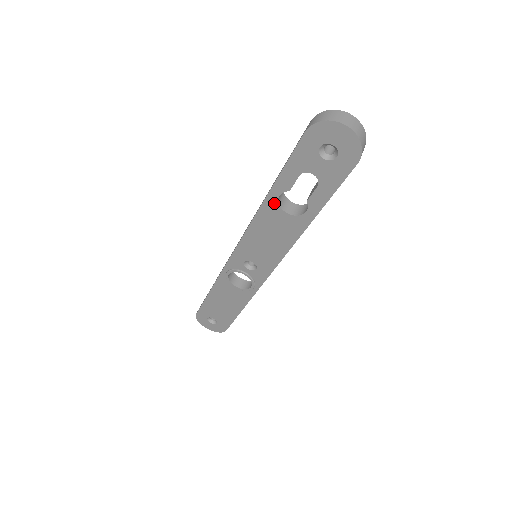
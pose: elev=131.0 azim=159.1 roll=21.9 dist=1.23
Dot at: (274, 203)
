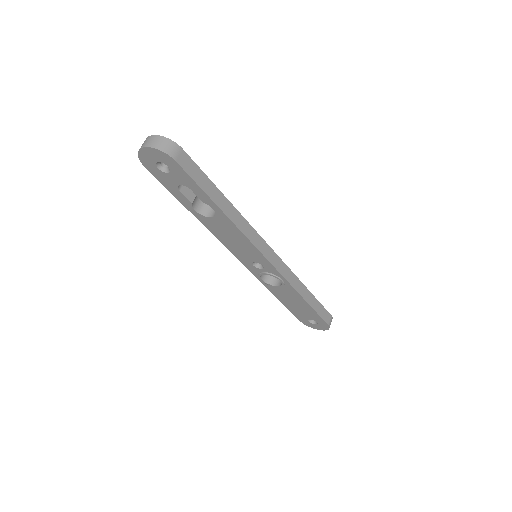
Dot at: (201, 216)
